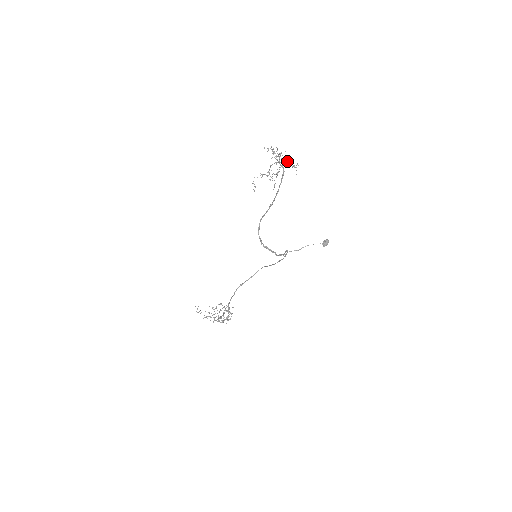
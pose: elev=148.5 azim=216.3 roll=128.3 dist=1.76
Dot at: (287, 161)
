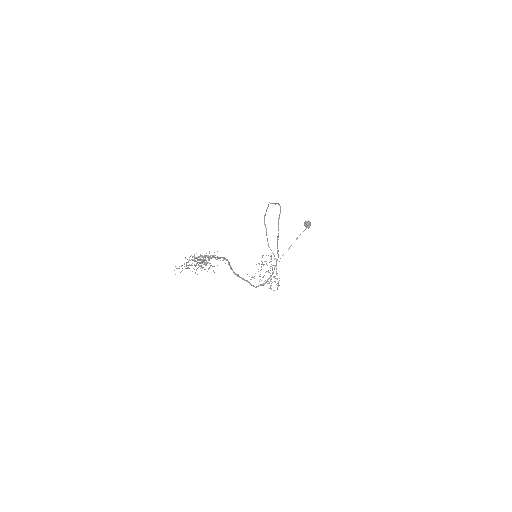
Dot at: (204, 263)
